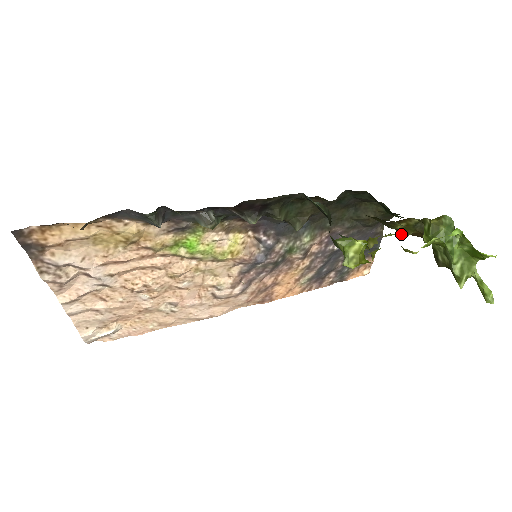
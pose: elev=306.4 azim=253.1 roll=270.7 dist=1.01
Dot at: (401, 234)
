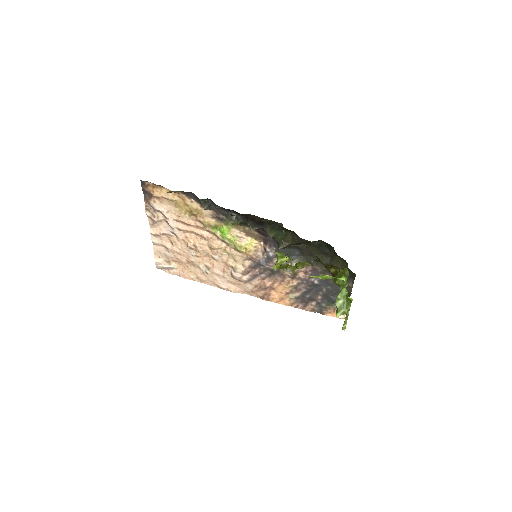
Dot at: occluded
